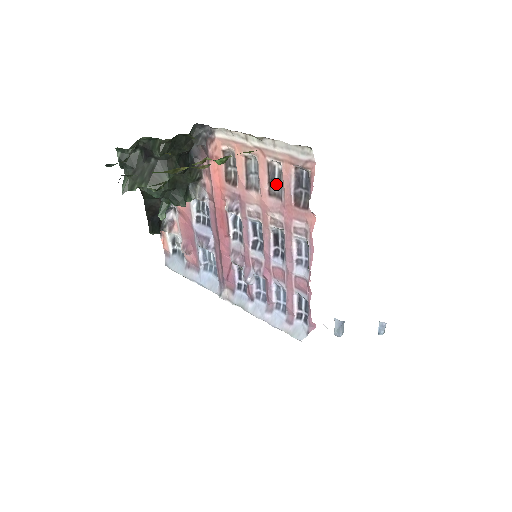
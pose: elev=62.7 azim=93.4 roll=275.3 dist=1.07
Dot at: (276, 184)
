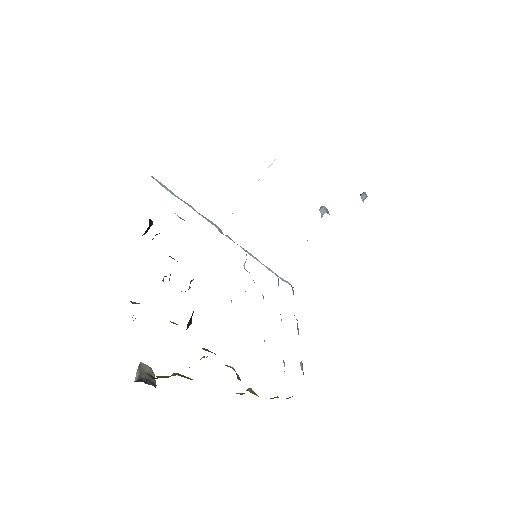
Dot at: occluded
